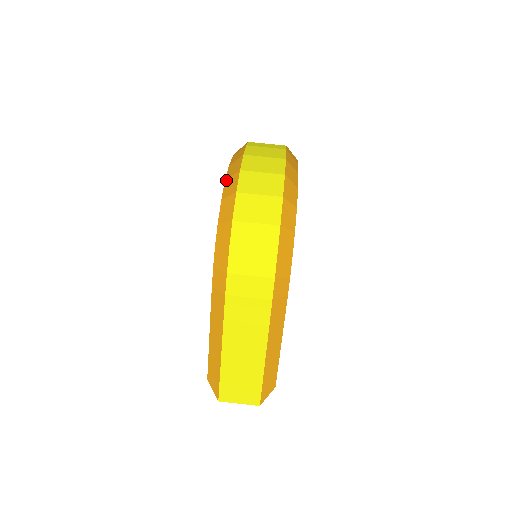
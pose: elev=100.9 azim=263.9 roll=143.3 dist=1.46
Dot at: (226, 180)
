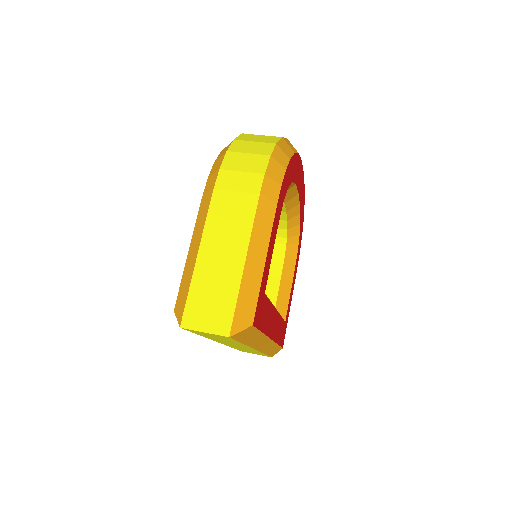
Dot at: occluded
